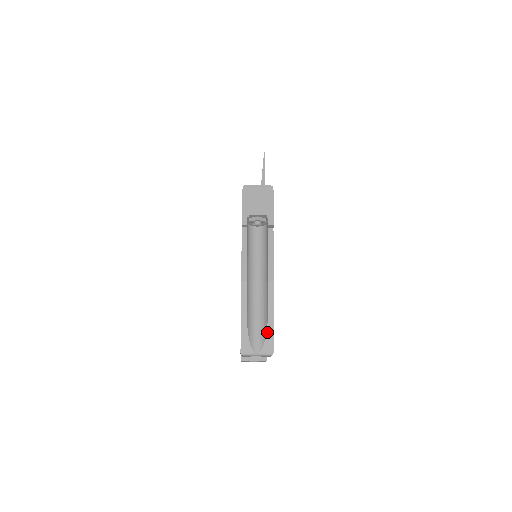
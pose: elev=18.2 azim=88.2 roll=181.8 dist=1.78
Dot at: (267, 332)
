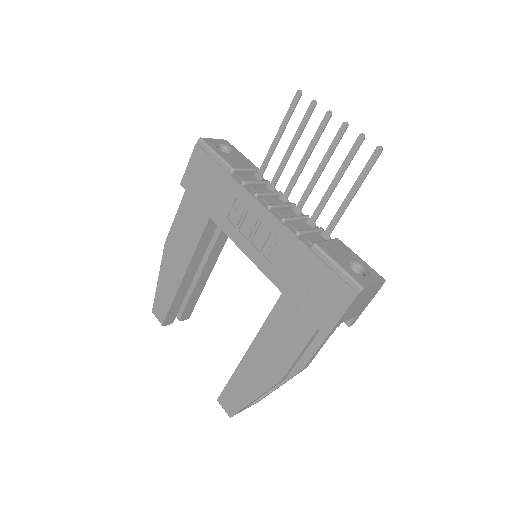
Dot at: (265, 396)
